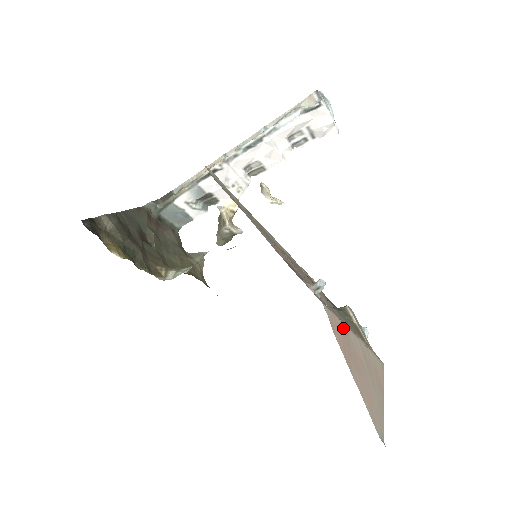
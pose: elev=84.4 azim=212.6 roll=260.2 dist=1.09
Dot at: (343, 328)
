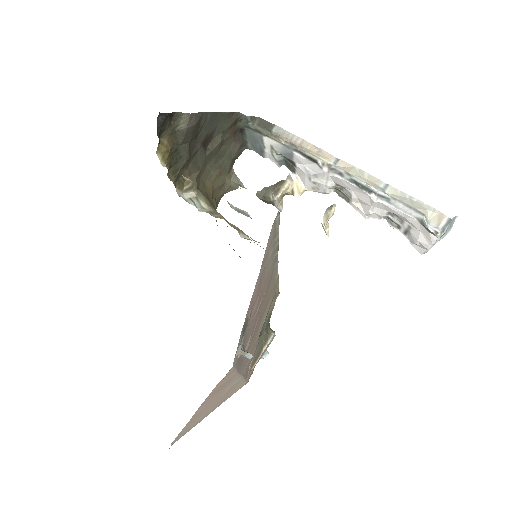
Dot at: (233, 376)
